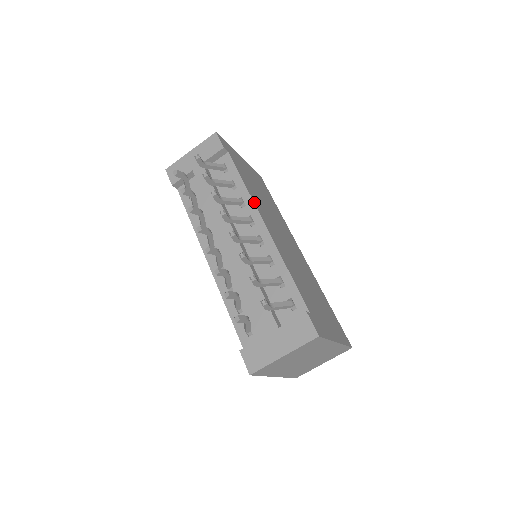
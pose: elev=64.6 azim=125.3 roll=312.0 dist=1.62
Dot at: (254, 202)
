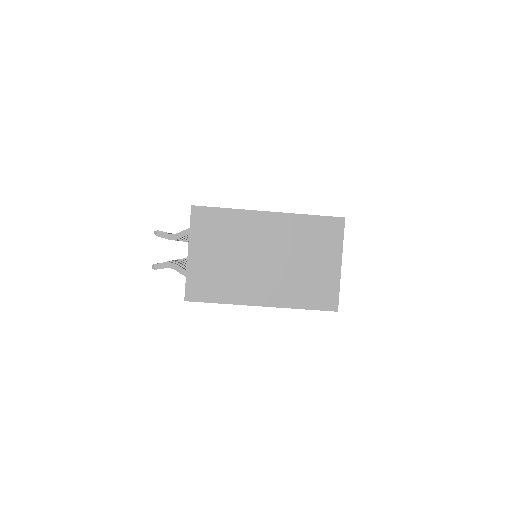
Dot at: occluded
